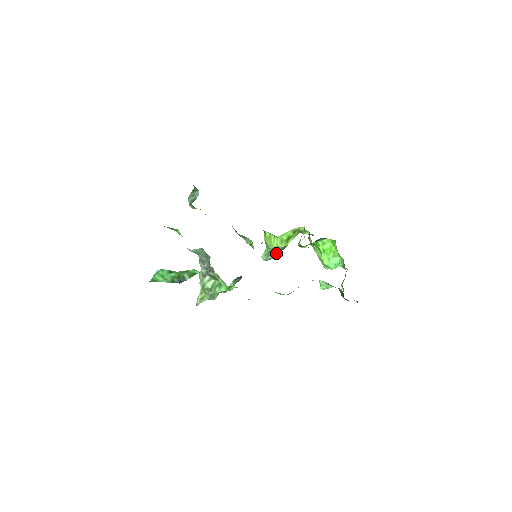
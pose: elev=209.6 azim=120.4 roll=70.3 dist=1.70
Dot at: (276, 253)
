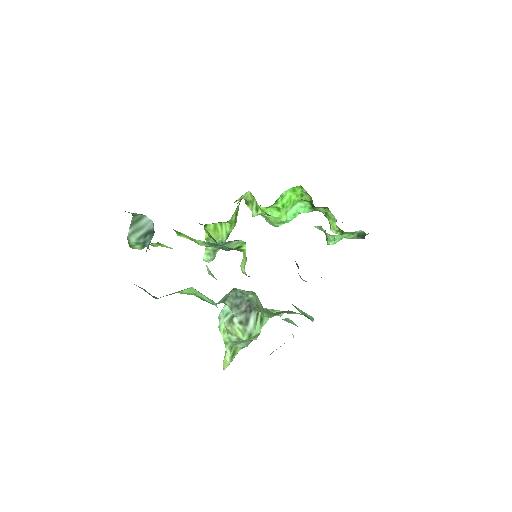
Dot at: occluded
